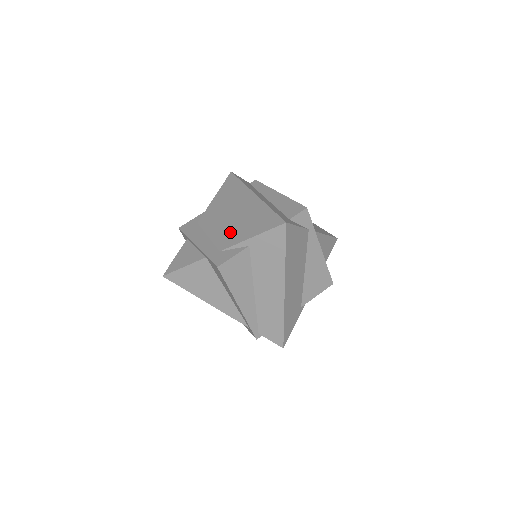
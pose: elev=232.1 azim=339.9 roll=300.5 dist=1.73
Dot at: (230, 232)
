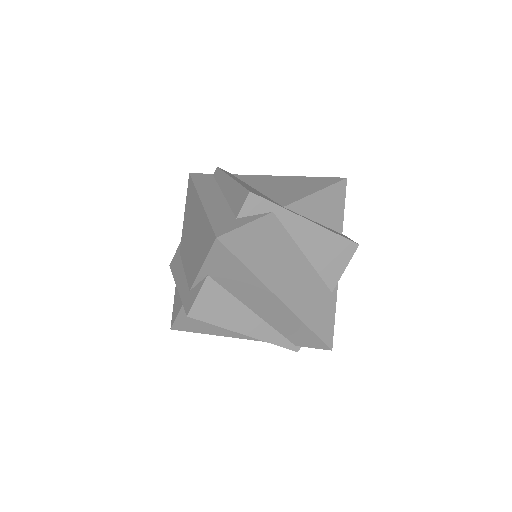
Dot at: (192, 262)
